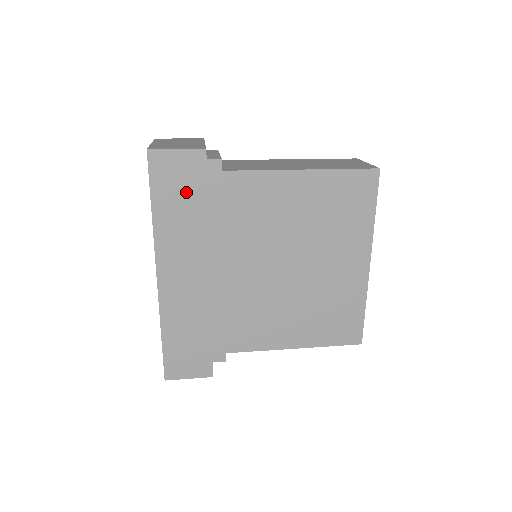
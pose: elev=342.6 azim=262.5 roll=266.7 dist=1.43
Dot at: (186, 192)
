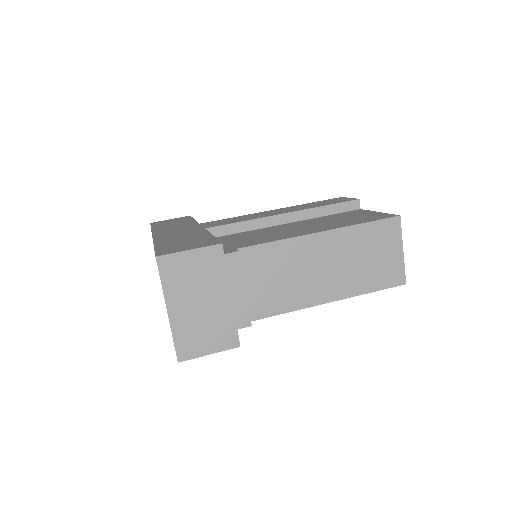
Dot at: occluded
